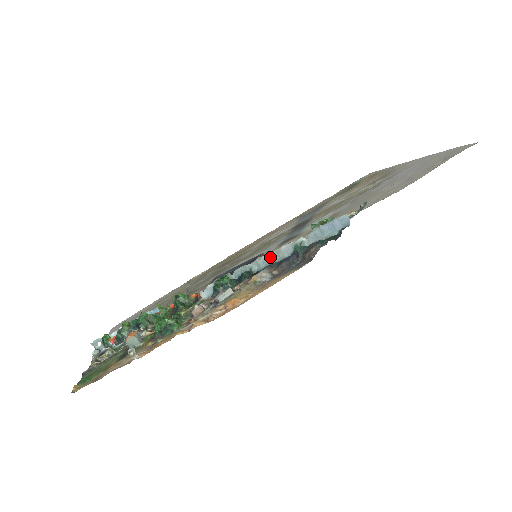
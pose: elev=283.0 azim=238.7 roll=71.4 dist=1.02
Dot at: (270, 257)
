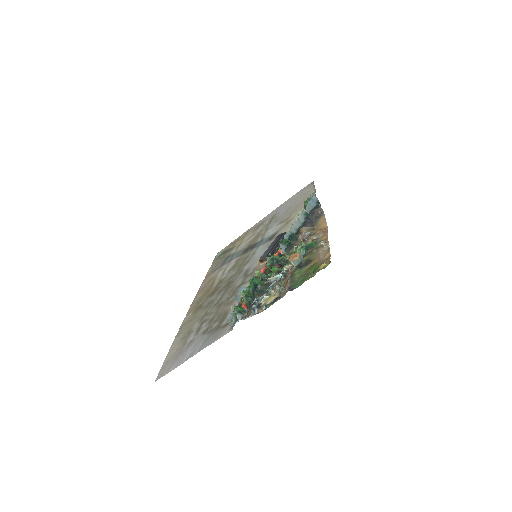
Dot at: (297, 223)
